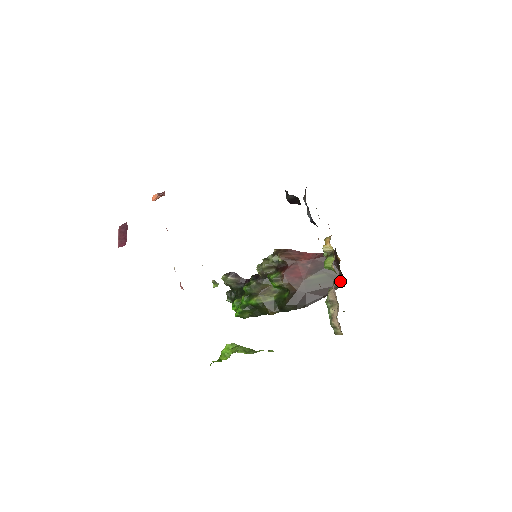
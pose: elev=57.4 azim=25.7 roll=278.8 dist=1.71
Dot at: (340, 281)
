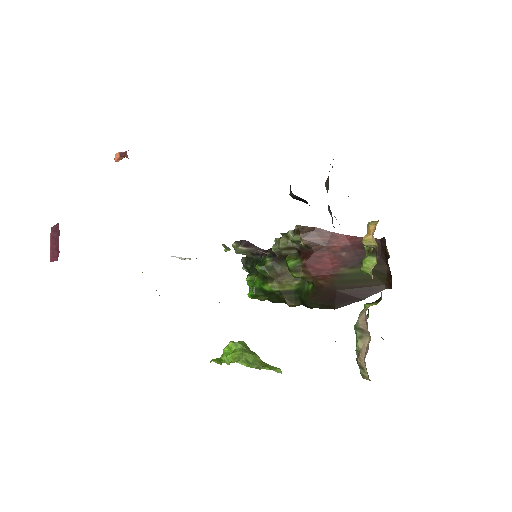
Dot at: (387, 281)
